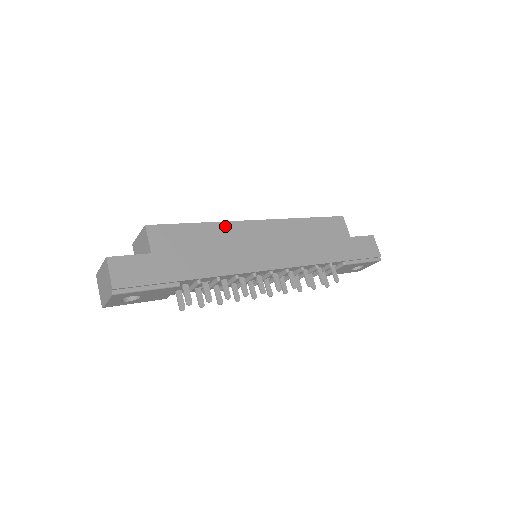
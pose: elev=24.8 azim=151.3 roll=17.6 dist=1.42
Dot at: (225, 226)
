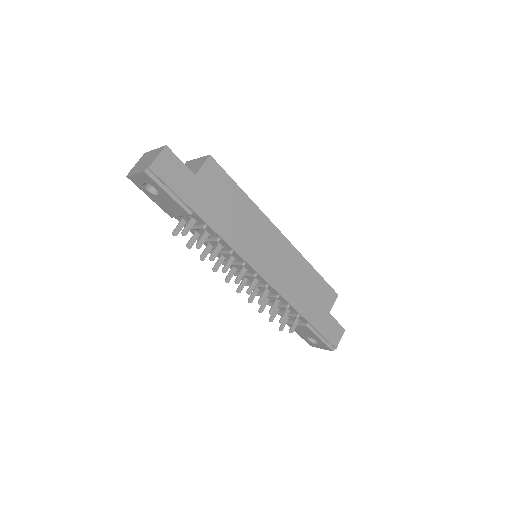
Dot at: (258, 213)
